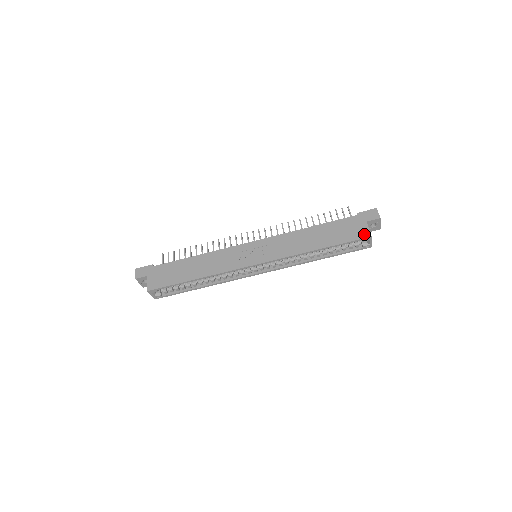
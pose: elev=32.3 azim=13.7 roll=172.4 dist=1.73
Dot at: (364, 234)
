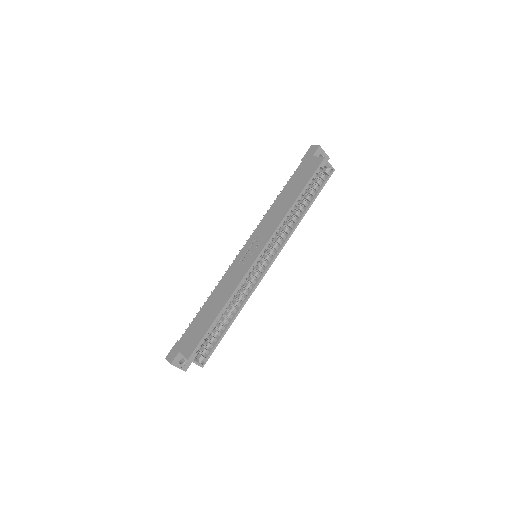
Dot at: (318, 162)
